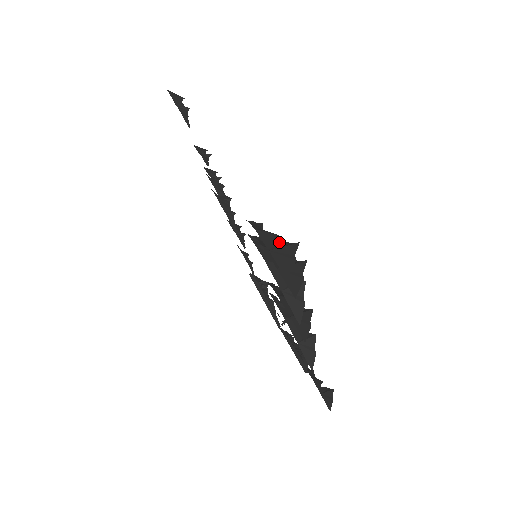
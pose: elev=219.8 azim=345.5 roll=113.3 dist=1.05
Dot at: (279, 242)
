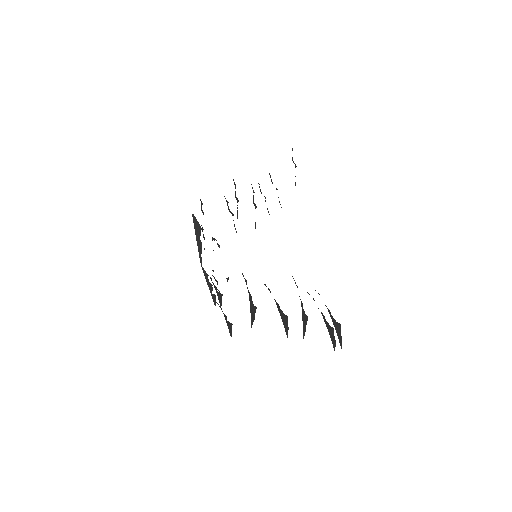
Dot at: (333, 319)
